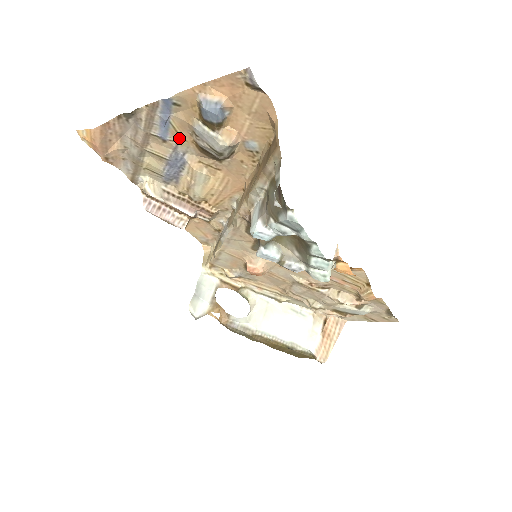
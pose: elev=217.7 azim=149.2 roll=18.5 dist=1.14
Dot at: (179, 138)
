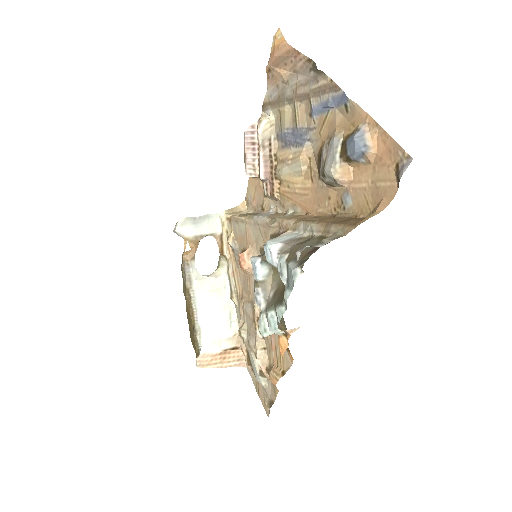
Dot at: (320, 127)
